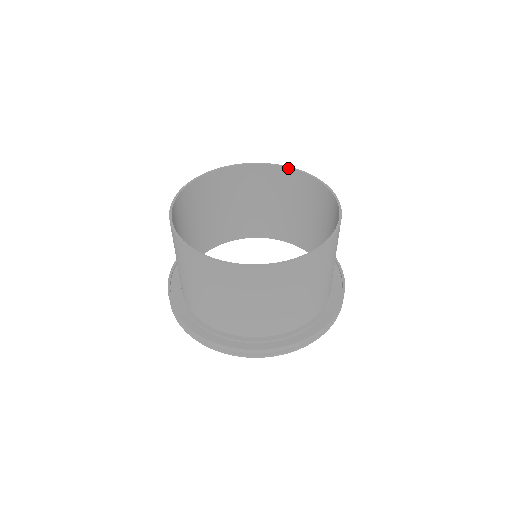
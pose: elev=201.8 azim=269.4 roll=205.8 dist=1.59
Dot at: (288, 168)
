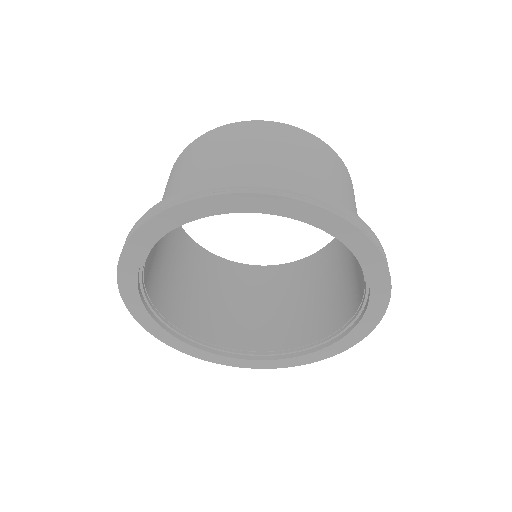
Dot at: (246, 265)
